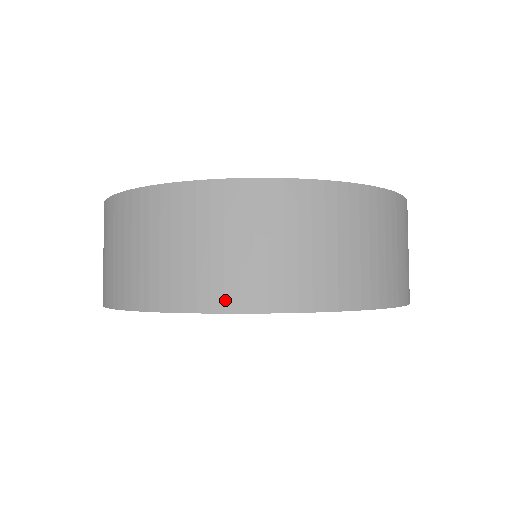
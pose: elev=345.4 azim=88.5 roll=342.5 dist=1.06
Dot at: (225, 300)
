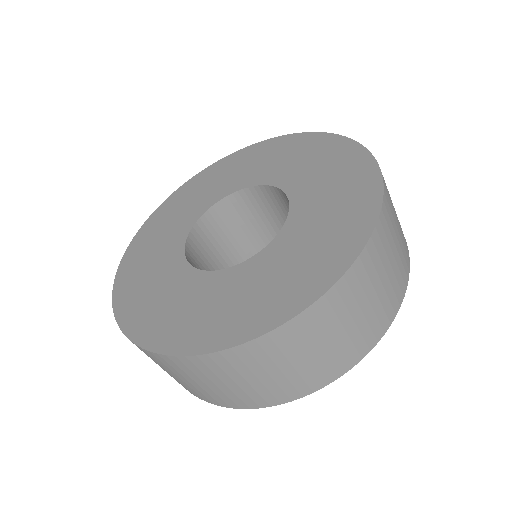
Dot at: (375, 337)
